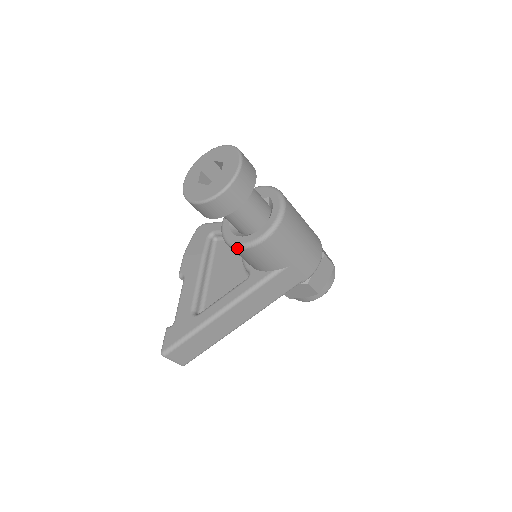
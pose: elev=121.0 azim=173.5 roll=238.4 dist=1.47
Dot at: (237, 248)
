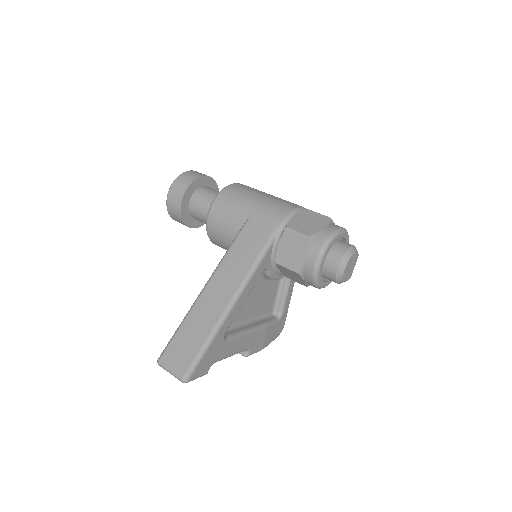
Dot at: (206, 225)
